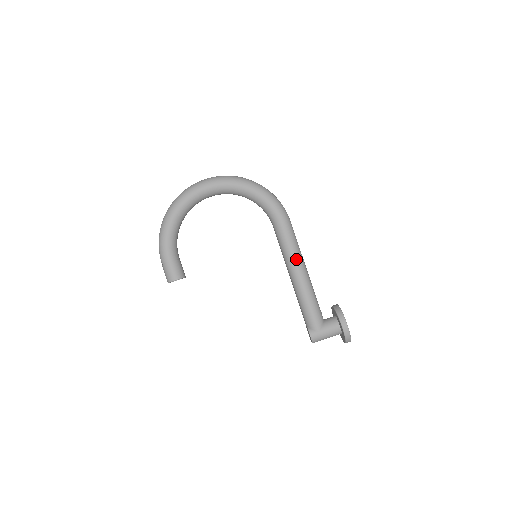
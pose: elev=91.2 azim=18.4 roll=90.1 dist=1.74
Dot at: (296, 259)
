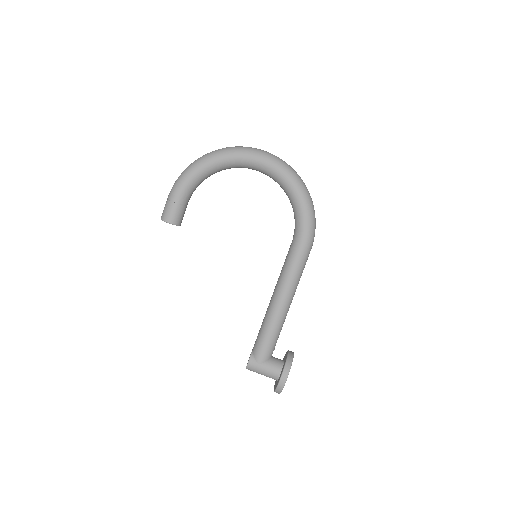
Dot at: (288, 288)
